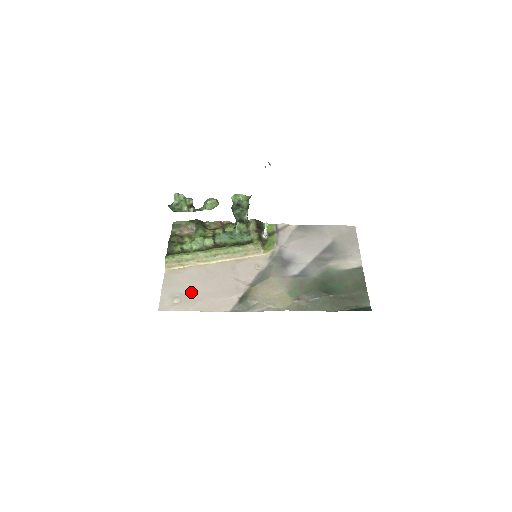
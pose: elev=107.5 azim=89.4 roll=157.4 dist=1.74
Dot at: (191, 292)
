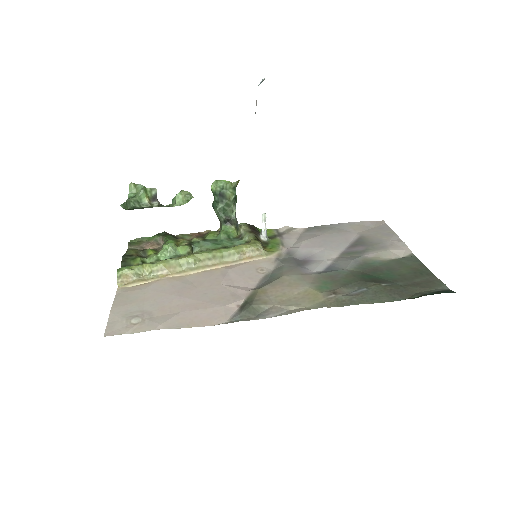
Dot at: (160, 307)
